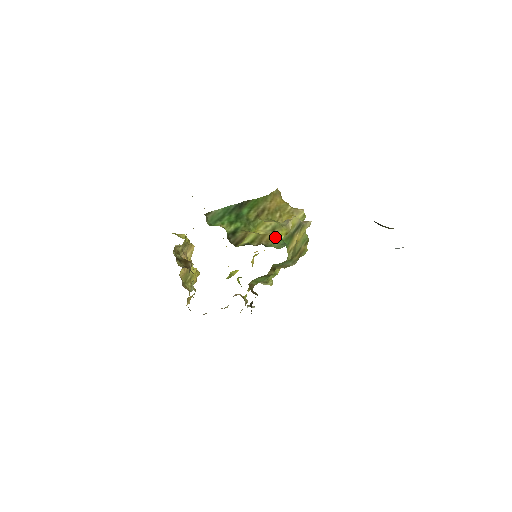
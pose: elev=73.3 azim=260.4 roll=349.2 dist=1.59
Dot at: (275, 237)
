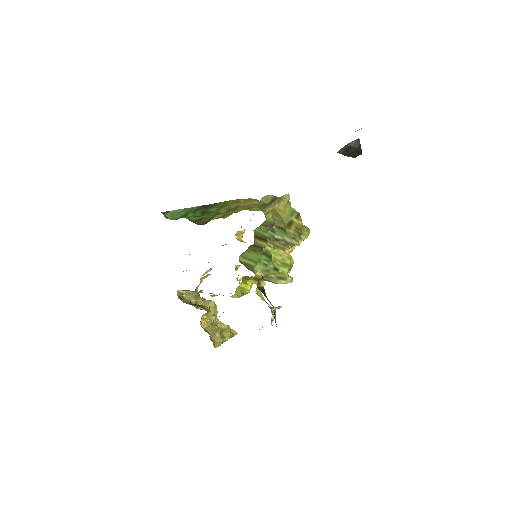
Dot at: occluded
